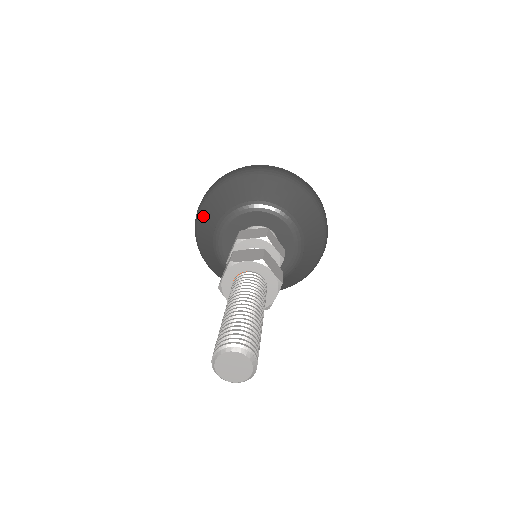
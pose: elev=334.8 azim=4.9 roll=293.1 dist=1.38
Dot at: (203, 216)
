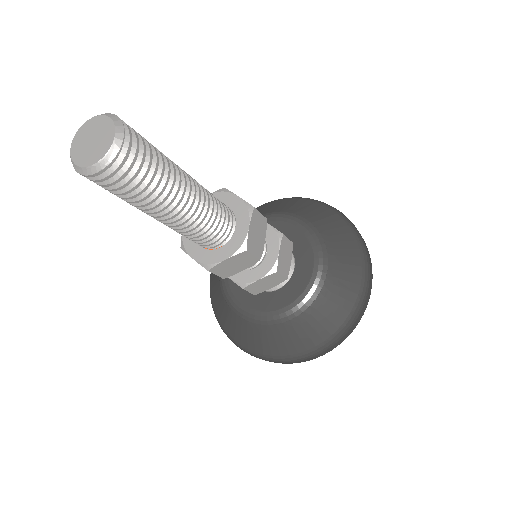
Dot at: occluded
